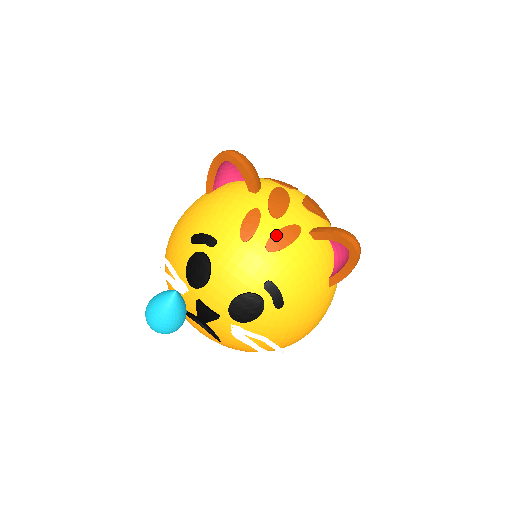
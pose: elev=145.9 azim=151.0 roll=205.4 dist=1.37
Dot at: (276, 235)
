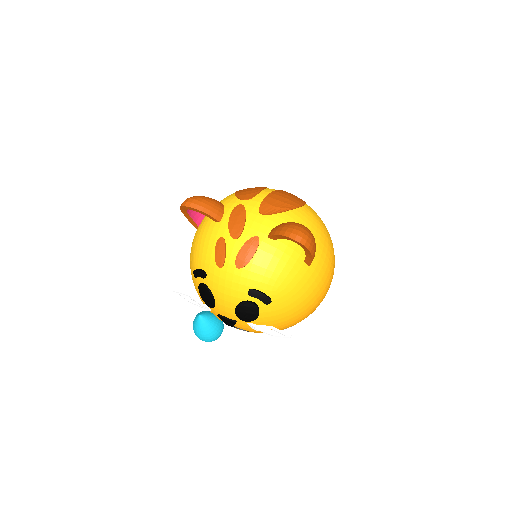
Dot at: (240, 254)
